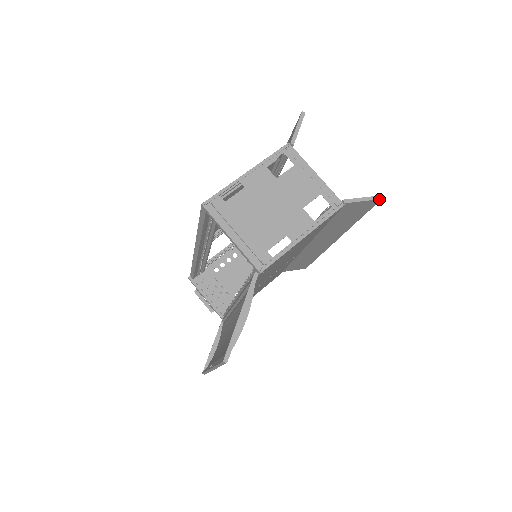
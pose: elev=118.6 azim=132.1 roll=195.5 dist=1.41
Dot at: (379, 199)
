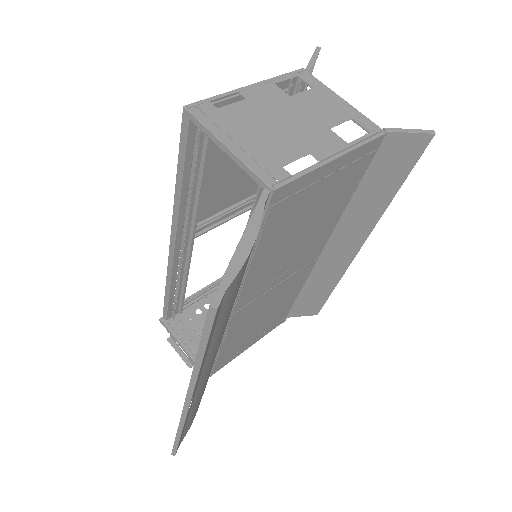
Dot at: (431, 134)
